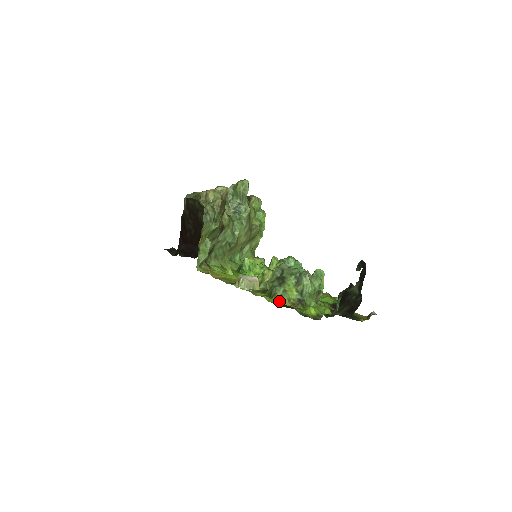
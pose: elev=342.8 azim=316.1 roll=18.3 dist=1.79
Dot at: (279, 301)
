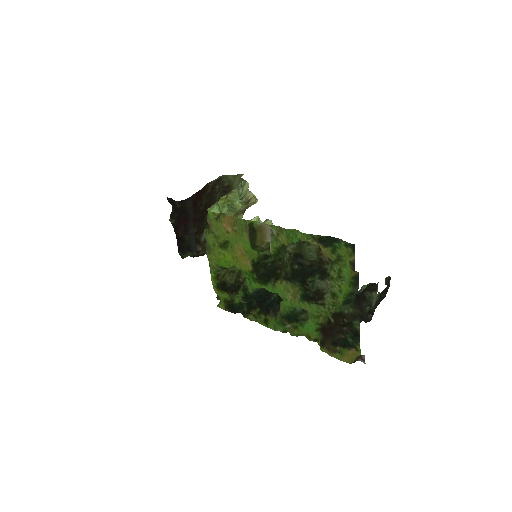
Dot at: (312, 243)
